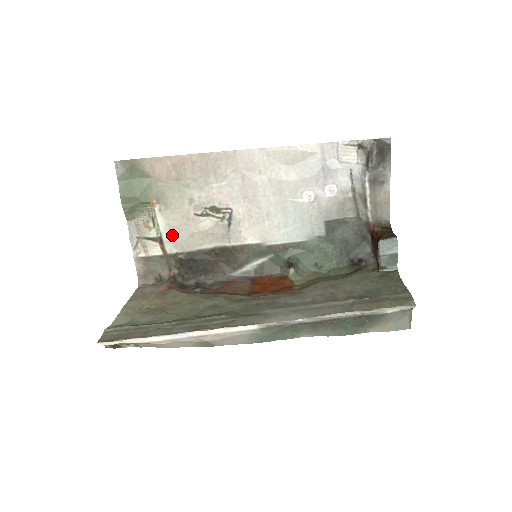
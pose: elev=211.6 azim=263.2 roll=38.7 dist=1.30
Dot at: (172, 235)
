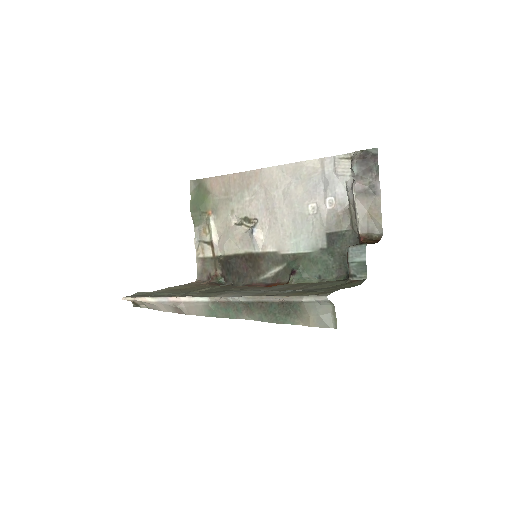
Dot at: (219, 240)
